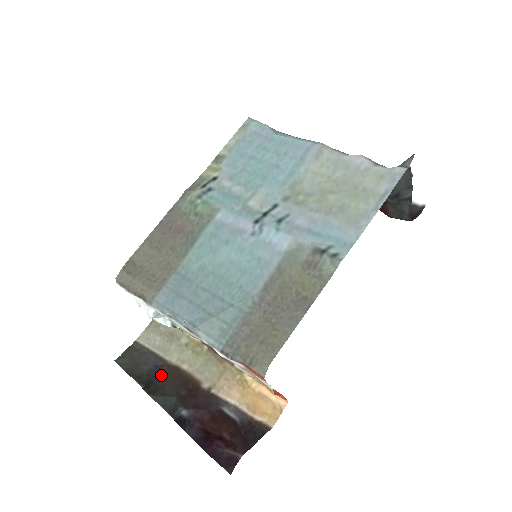
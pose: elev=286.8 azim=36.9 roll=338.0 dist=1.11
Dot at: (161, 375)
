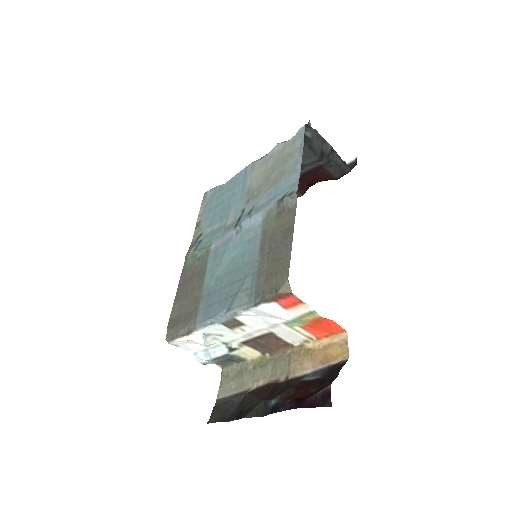
Dot at: (246, 402)
